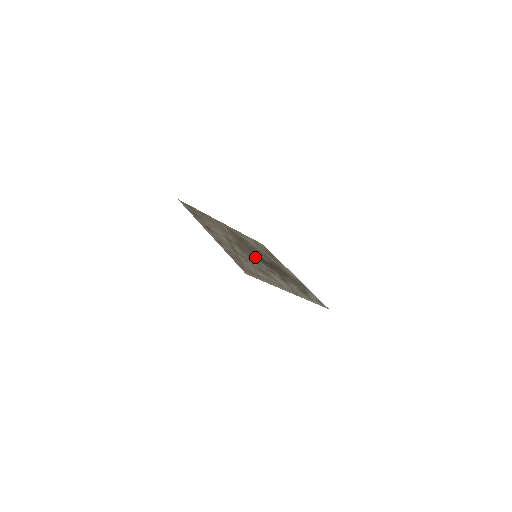
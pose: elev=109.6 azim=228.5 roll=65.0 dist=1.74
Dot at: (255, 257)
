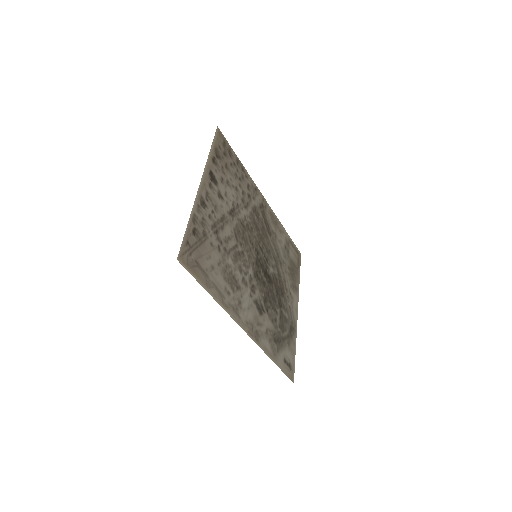
Dot at: (251, 256)
